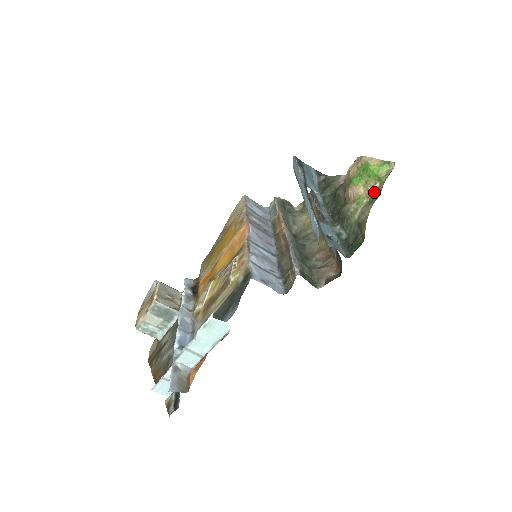
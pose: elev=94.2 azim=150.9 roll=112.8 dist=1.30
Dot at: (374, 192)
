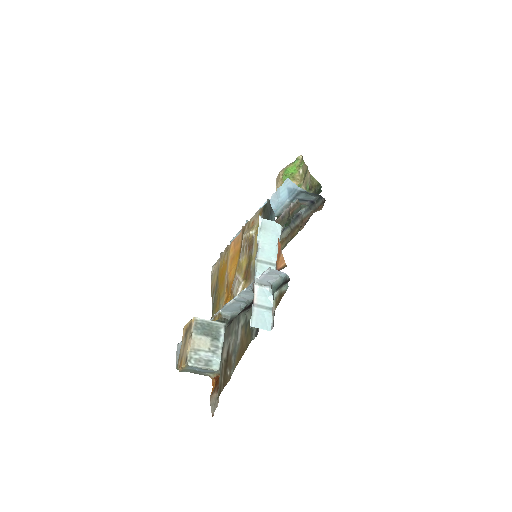
Dot at: (302, 175)
